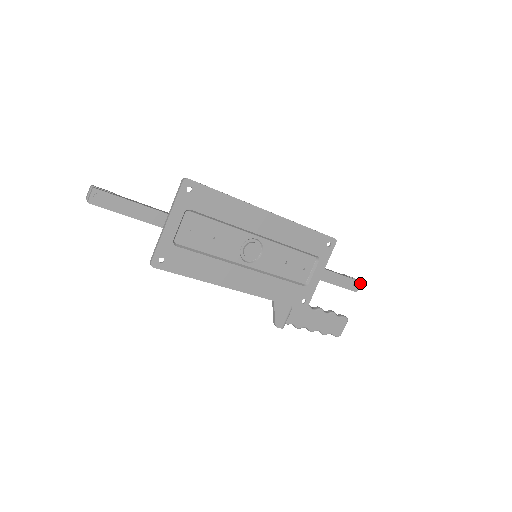
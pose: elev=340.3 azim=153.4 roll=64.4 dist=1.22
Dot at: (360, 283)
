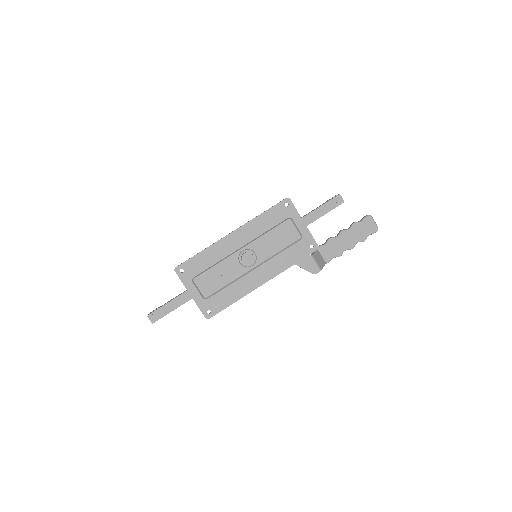
Dot at: (340, 195)
